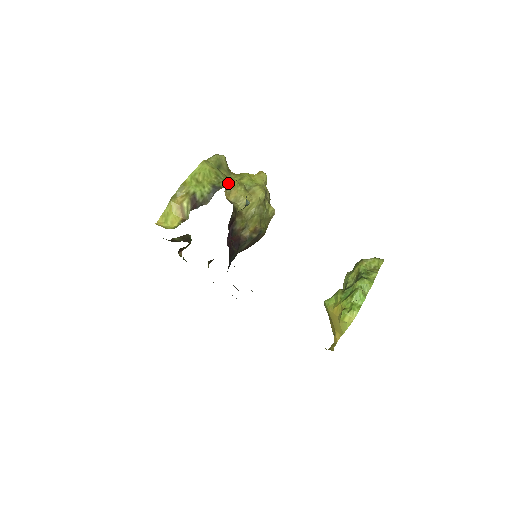
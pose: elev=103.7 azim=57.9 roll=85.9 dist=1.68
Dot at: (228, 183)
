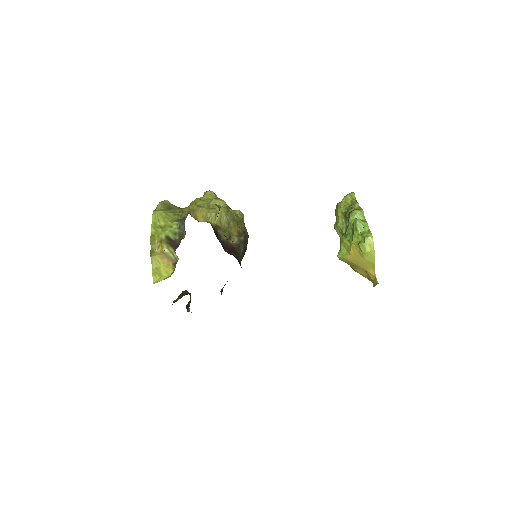
Dot at: (188, 210)
